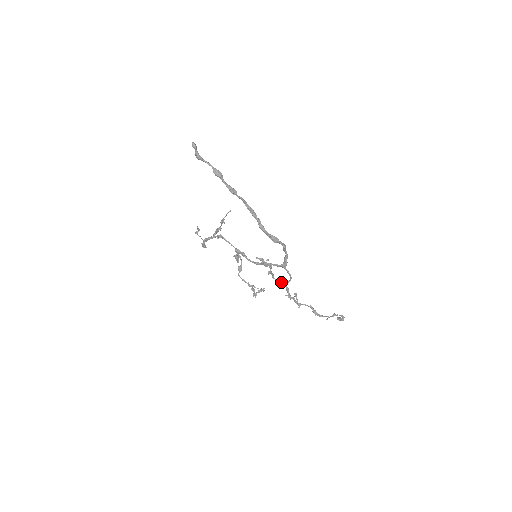
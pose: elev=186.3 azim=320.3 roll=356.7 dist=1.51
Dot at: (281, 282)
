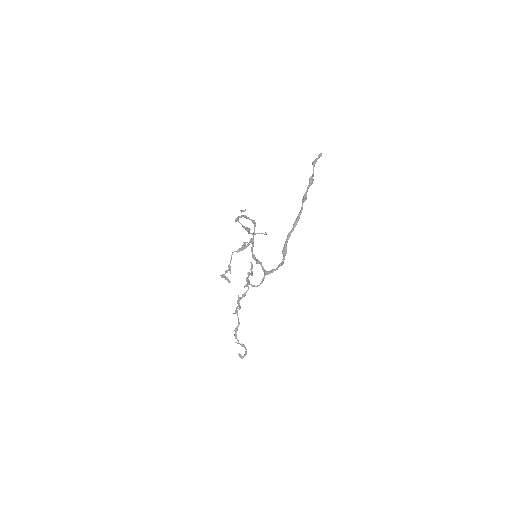
Dot at: occluded
